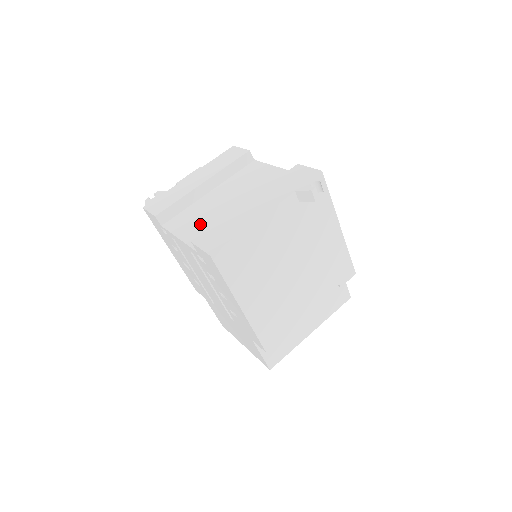
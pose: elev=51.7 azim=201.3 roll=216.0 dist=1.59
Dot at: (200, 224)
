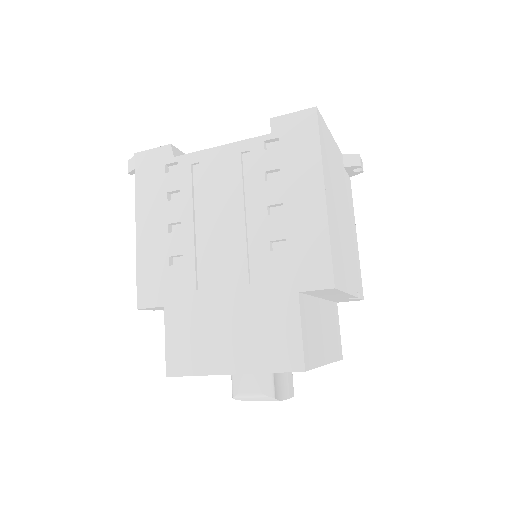
Dot at: occluded
